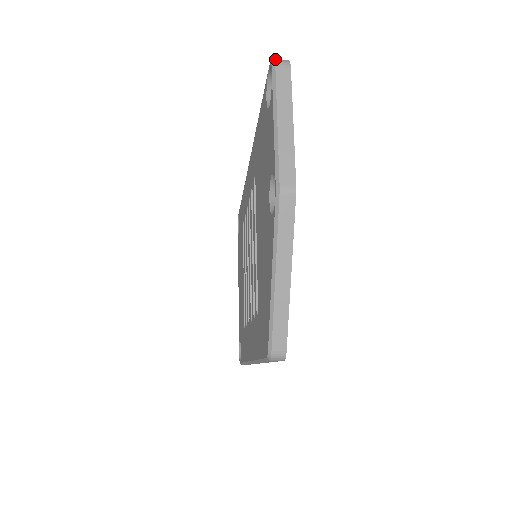
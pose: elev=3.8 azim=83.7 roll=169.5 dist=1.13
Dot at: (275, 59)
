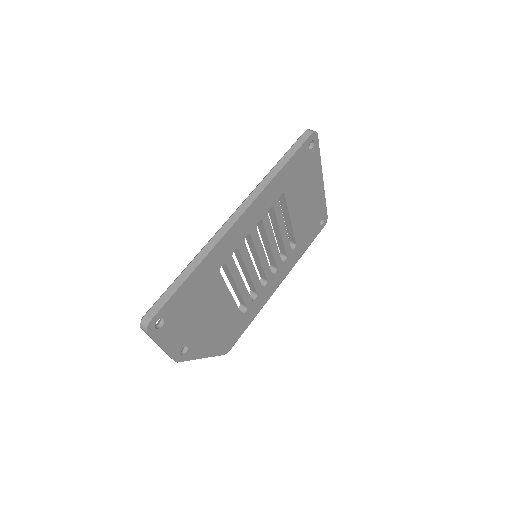
Dot at: (141, 322)
